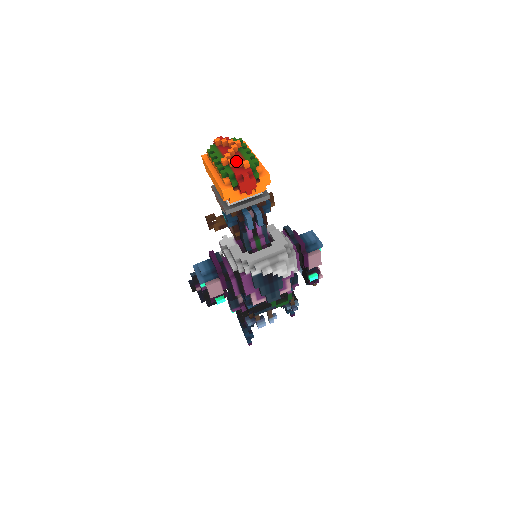
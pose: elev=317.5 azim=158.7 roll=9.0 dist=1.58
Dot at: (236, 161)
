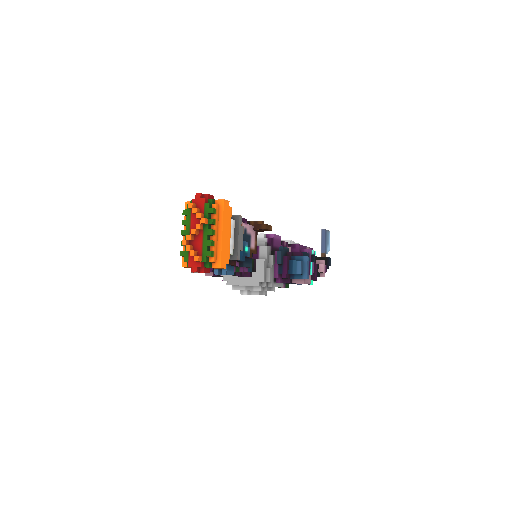
Dot at: (190, 252)
